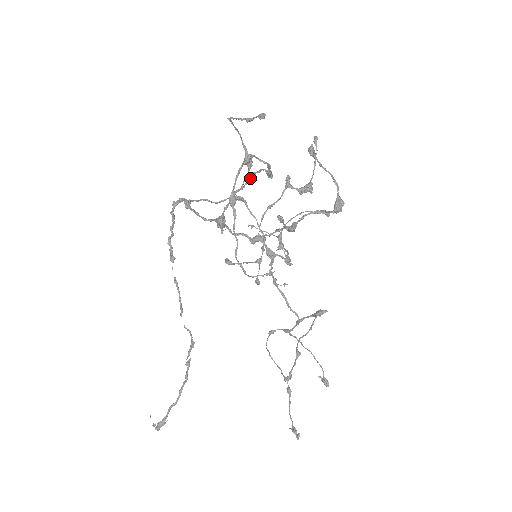
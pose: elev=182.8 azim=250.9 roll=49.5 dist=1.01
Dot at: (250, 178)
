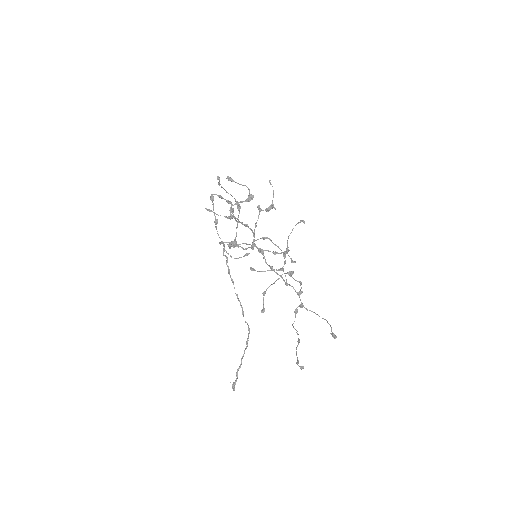
Dot at: (232, 212)
